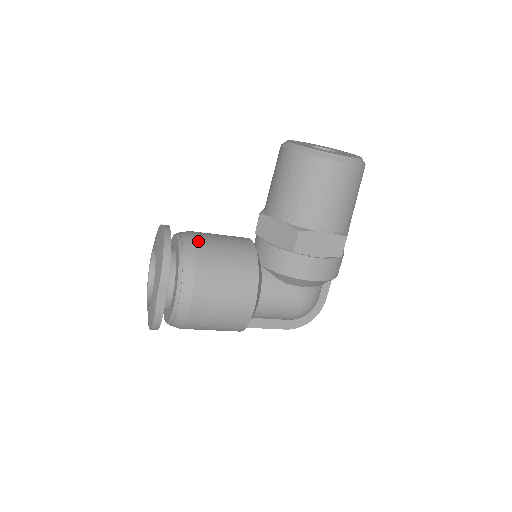
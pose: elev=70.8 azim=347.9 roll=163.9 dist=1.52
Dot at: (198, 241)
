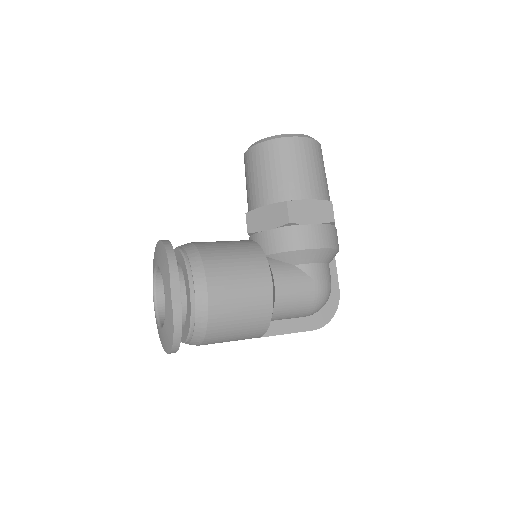
Dot at: (196, 242)
